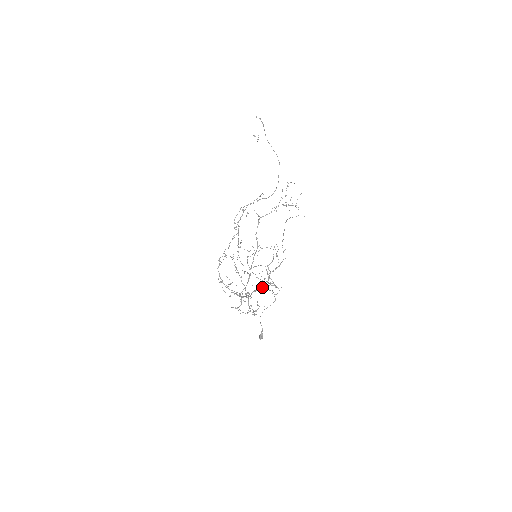
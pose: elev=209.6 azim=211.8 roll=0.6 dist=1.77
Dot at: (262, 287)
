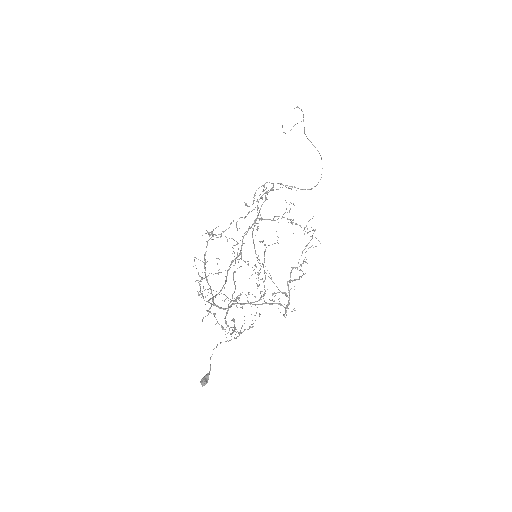
Dot at: (252, 302)
